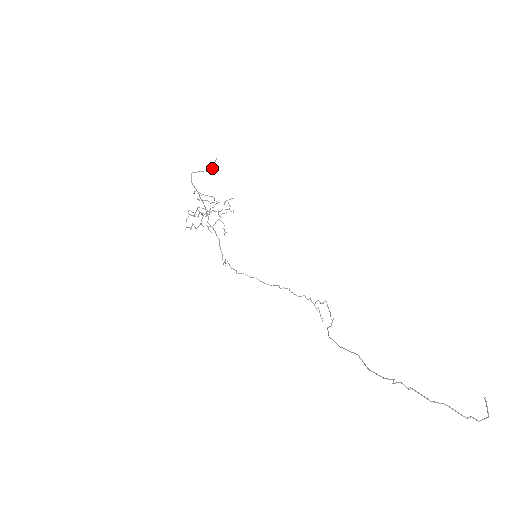
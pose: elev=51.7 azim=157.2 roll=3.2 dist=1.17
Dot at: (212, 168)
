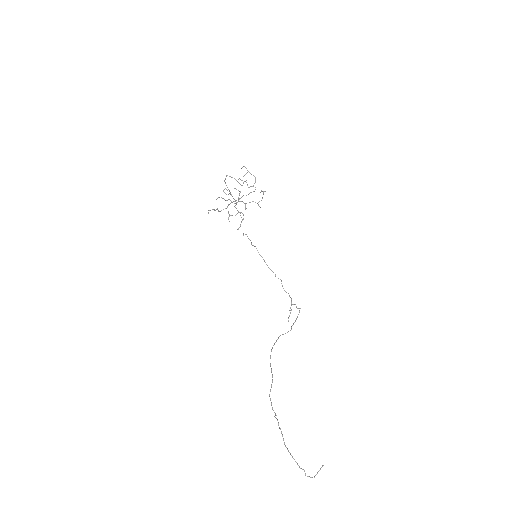
Dot at: (240, 184)
